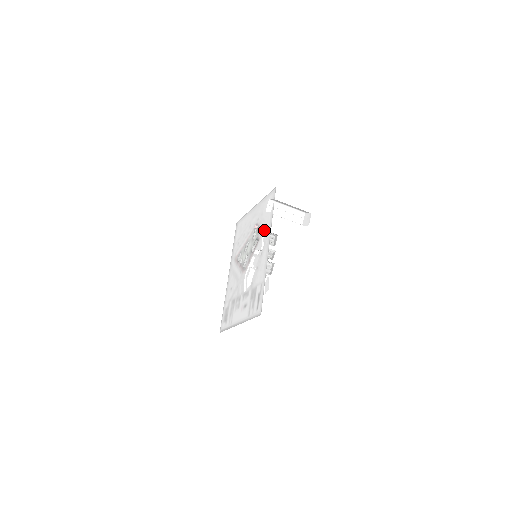
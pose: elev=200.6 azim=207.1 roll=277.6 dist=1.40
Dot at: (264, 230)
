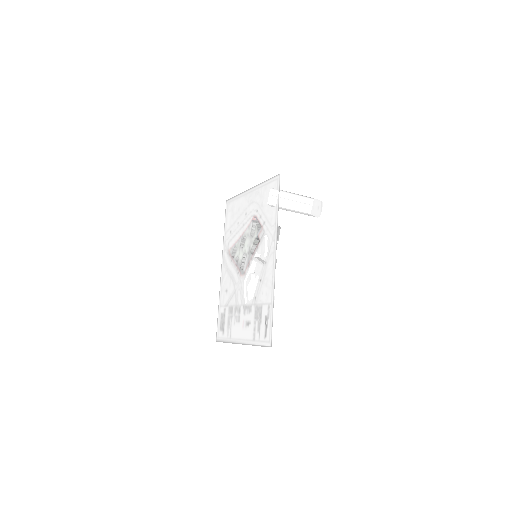
Dot at: (267, 230)
